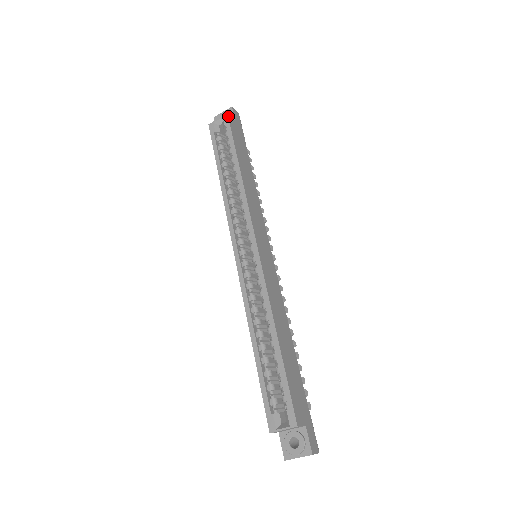
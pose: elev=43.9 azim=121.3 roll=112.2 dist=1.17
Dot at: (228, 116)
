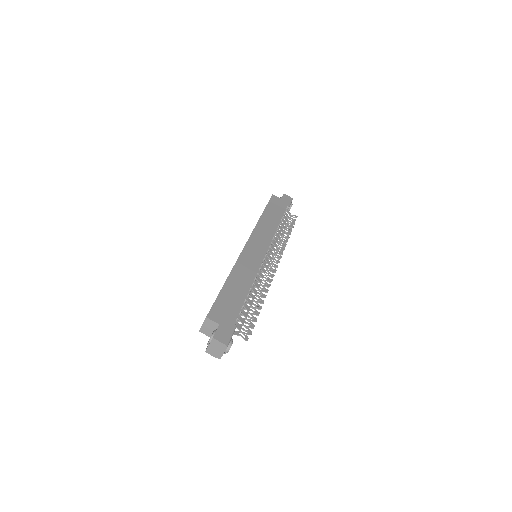
Dot at: (272, 195)
